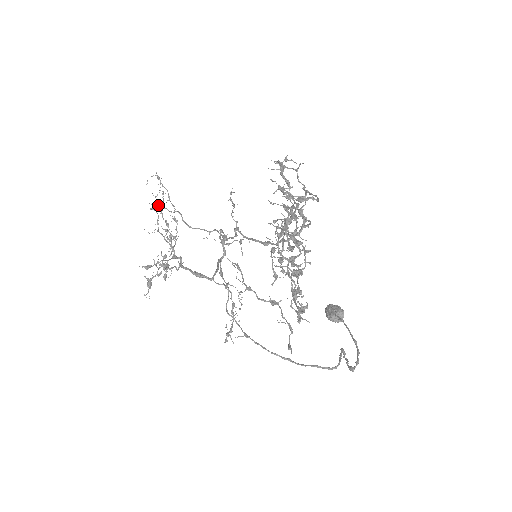
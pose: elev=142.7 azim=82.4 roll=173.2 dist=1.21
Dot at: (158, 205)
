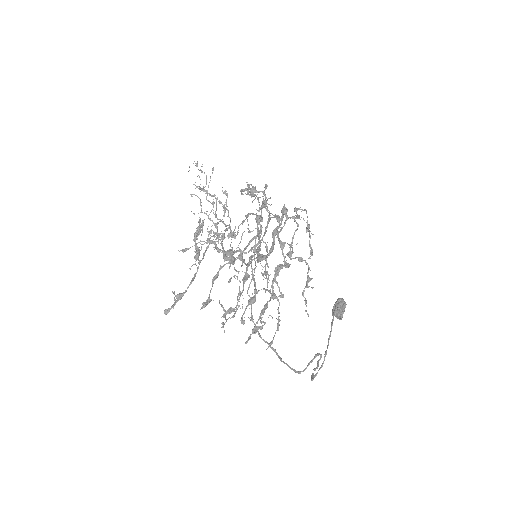
Dot at: occluded
